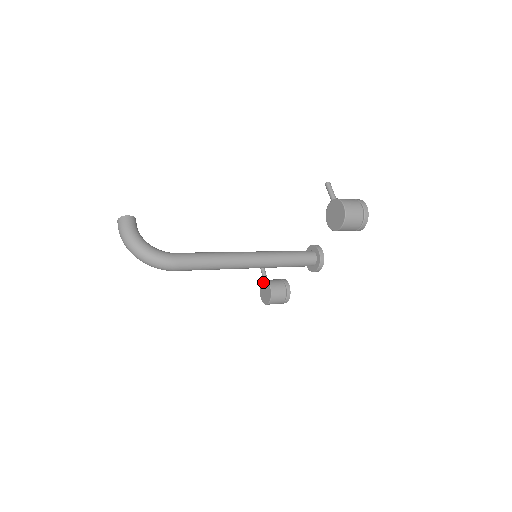
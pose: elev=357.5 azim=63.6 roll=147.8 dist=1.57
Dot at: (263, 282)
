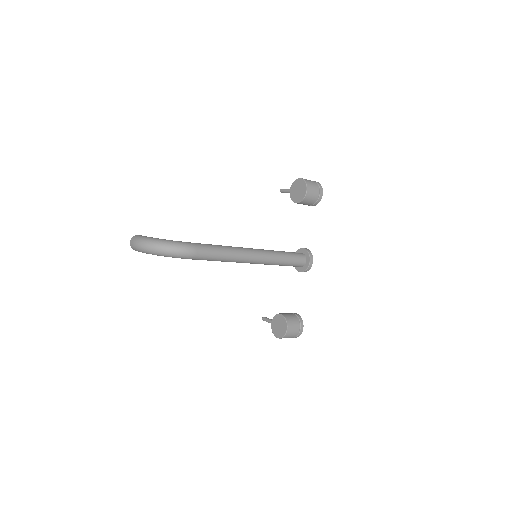
Dot at: (272, 321)
